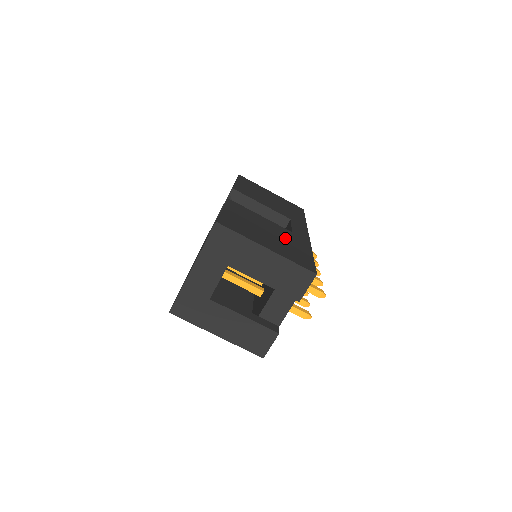
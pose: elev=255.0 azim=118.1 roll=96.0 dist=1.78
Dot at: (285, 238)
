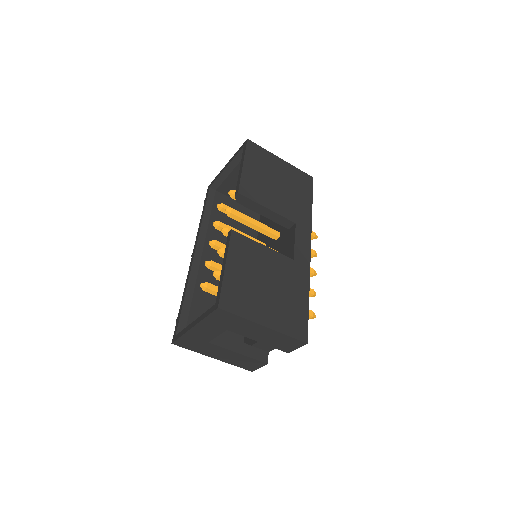
Dot at: (285, 283)
